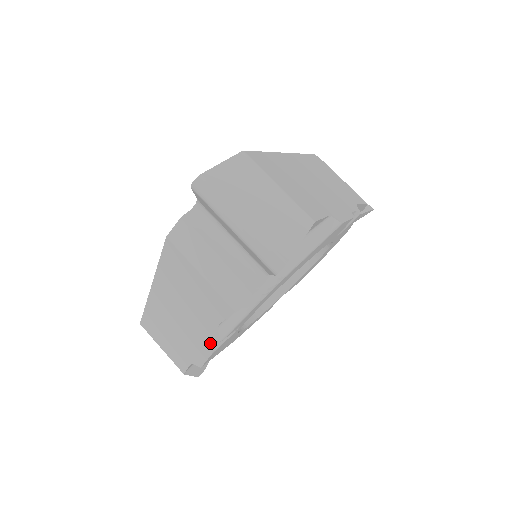
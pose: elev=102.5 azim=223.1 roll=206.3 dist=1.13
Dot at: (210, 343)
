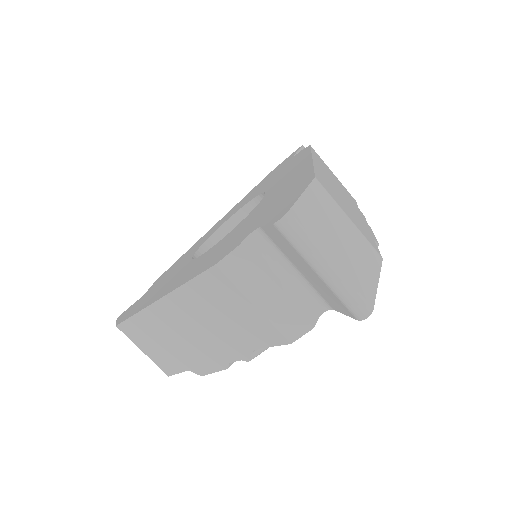
Dot at: (231, 360)
